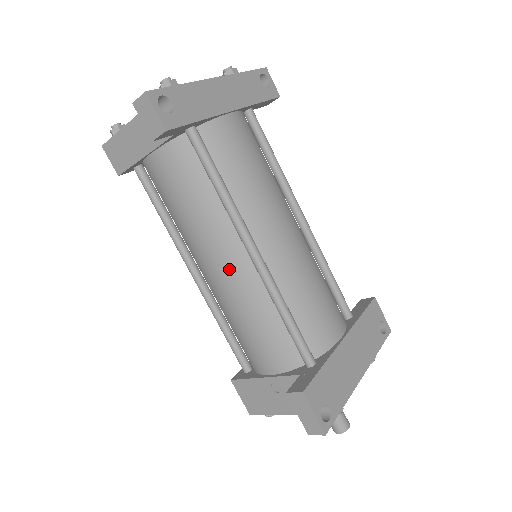
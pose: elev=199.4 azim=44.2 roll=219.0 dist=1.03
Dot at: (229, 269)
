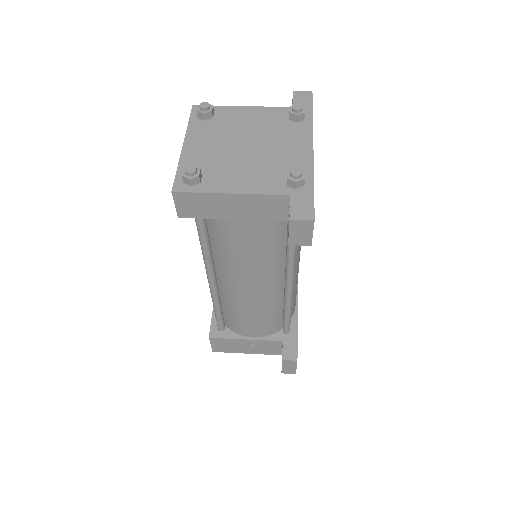
Dot at: (263, 291)
